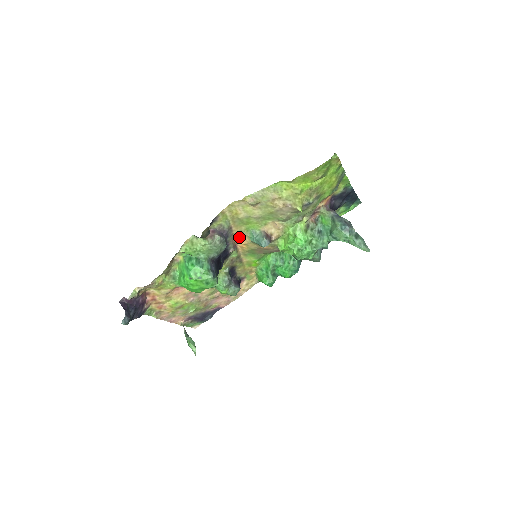
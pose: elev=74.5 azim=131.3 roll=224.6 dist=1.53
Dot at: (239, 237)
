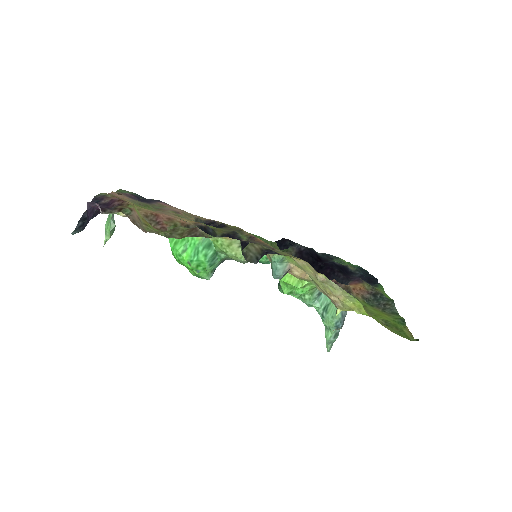
Dot at: occluded
